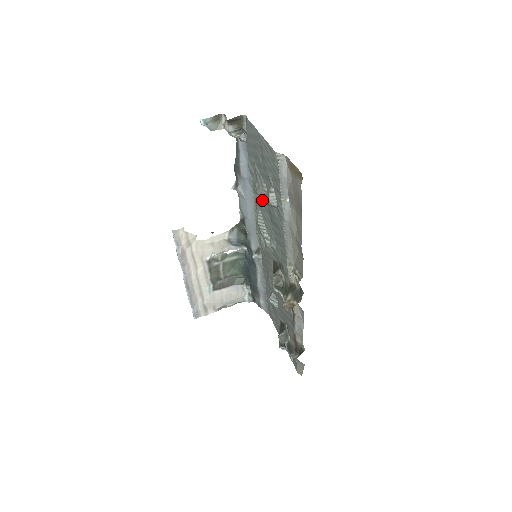
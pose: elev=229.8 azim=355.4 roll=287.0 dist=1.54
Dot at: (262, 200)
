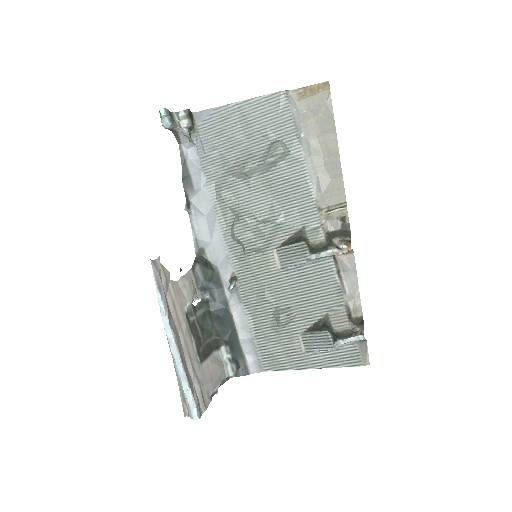
Dot at: (244, 185)
